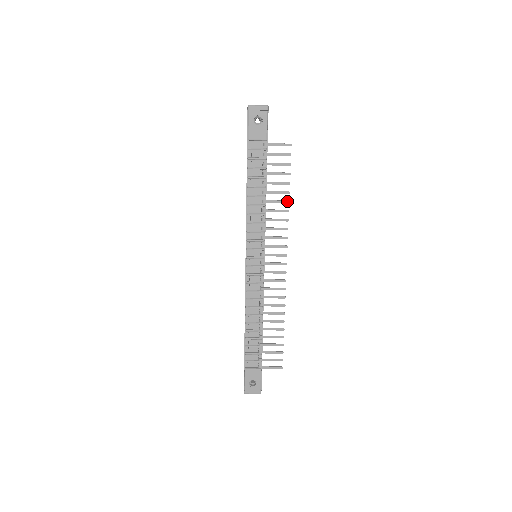
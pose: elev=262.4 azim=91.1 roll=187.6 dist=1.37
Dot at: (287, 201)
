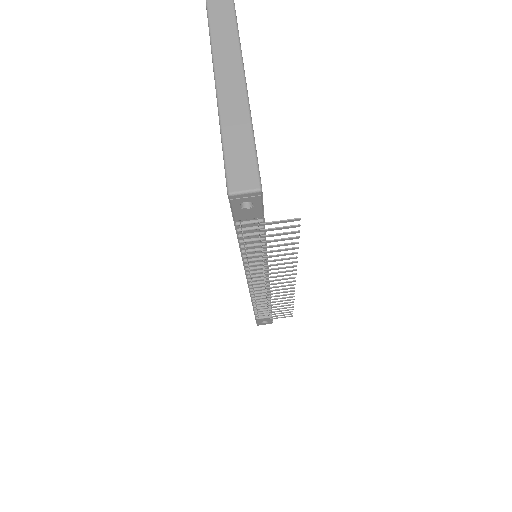
Dot at: (295, 253)
